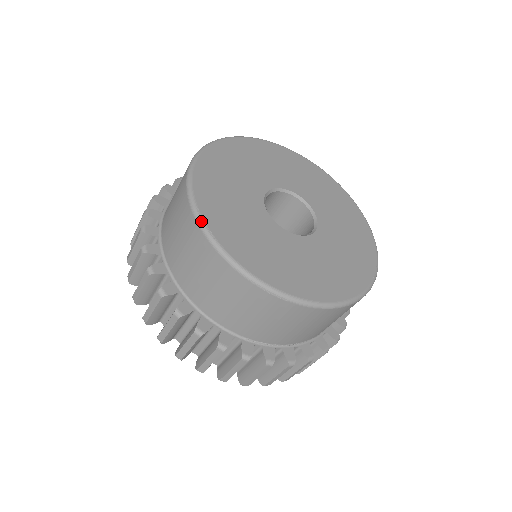
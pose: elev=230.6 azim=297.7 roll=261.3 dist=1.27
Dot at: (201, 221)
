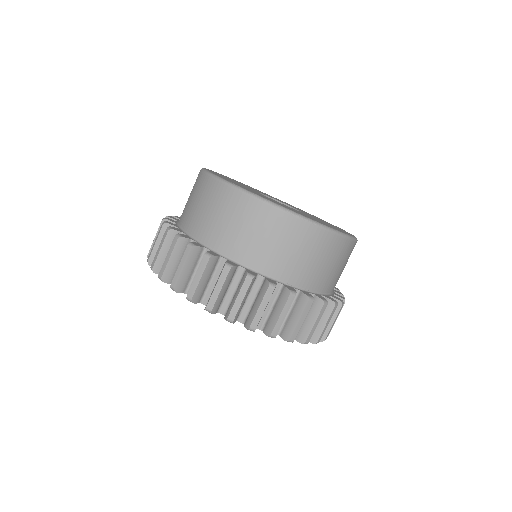
Dot at: (234, 184)
